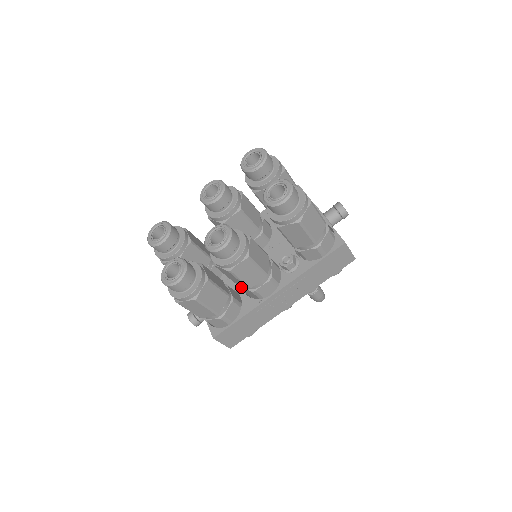
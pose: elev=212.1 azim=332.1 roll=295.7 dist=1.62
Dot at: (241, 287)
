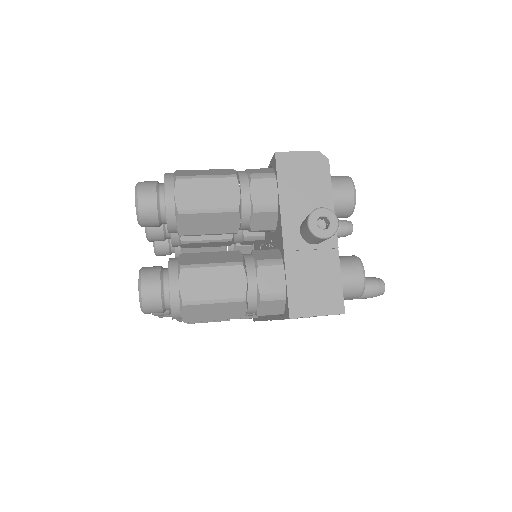
Dot at: occluded
